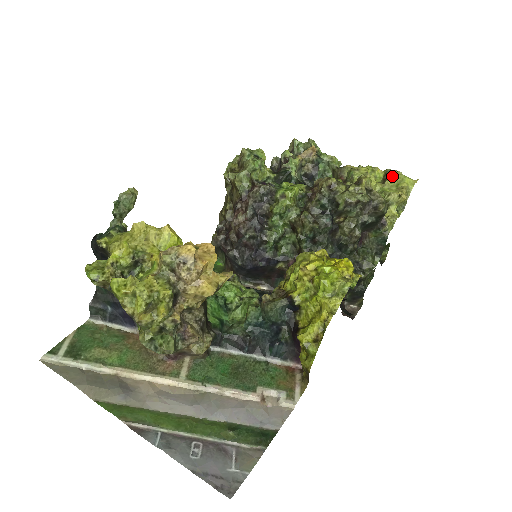
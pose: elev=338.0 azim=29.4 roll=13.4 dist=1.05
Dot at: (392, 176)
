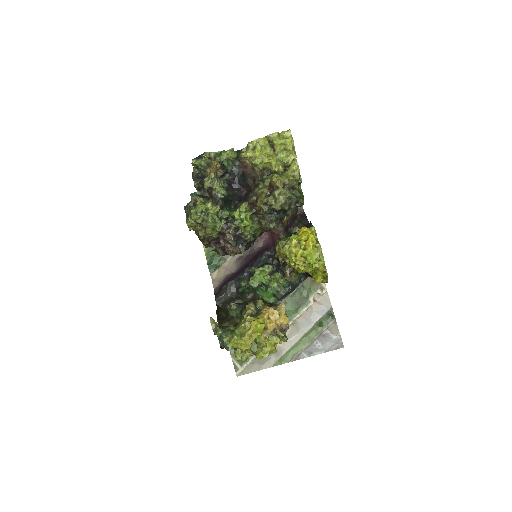
Dot at: (277, 145)
